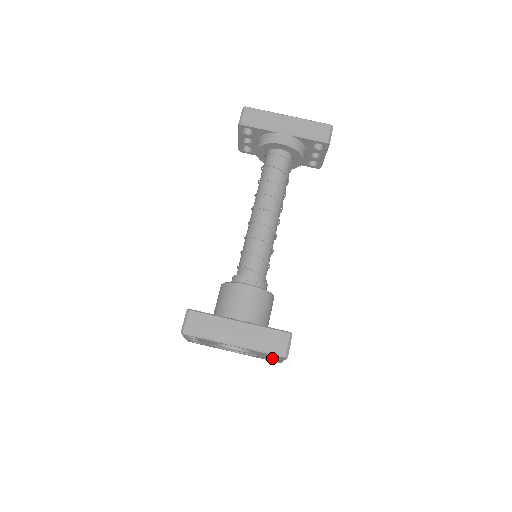
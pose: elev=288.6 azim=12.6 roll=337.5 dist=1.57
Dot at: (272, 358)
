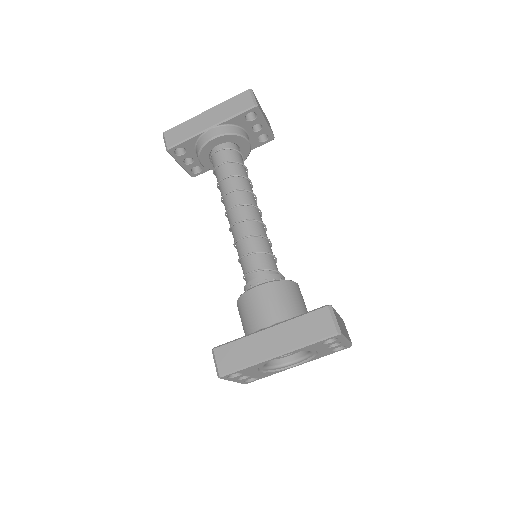
Dot at: (334, 346)
